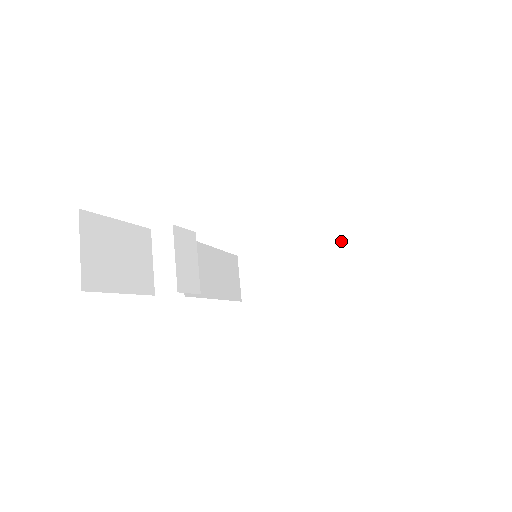
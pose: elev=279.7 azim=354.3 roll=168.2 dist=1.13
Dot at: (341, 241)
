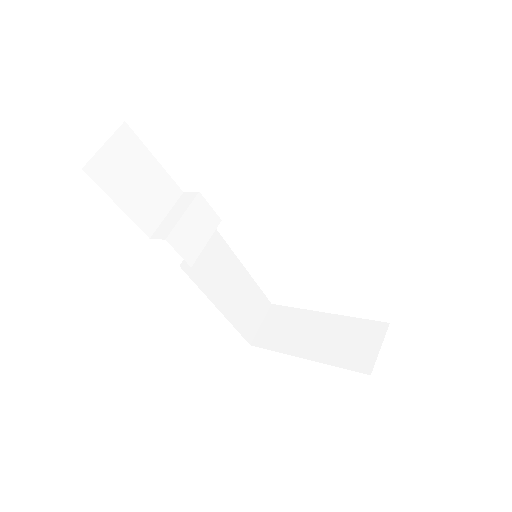
Dot at: (371, 323)
